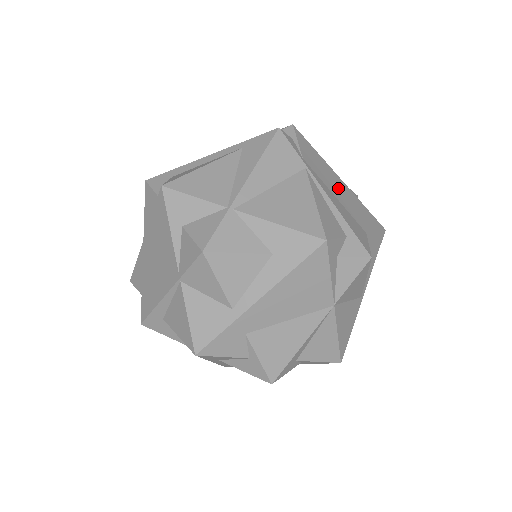
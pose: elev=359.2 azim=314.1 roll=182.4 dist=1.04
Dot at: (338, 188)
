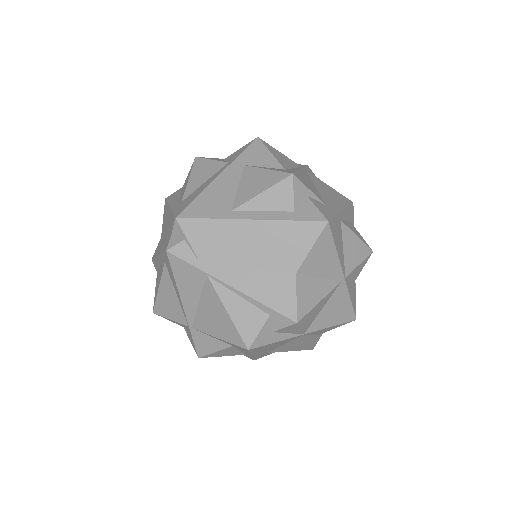
Dot at: (250, 245)
